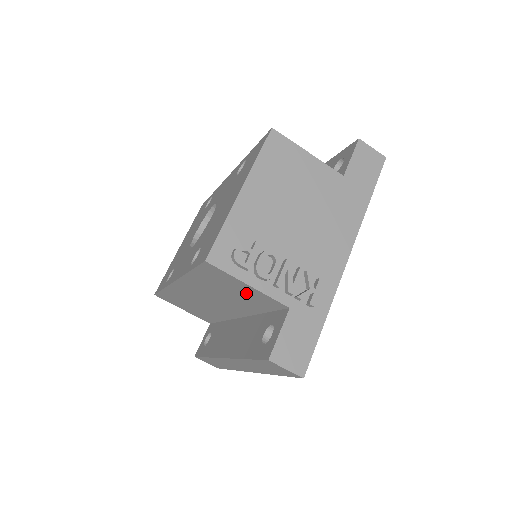
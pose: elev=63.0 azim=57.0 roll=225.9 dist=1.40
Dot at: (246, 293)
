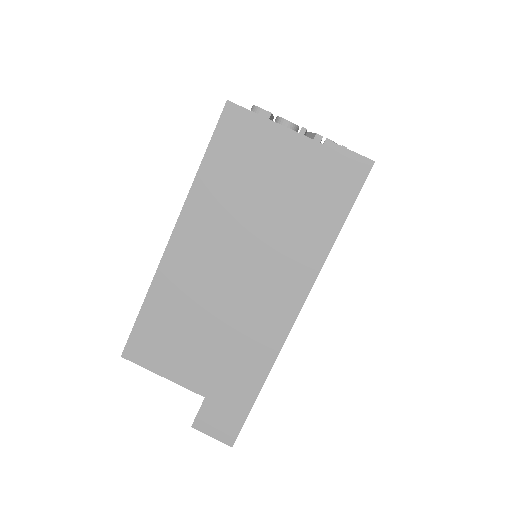
Dot at: (271, 156)
